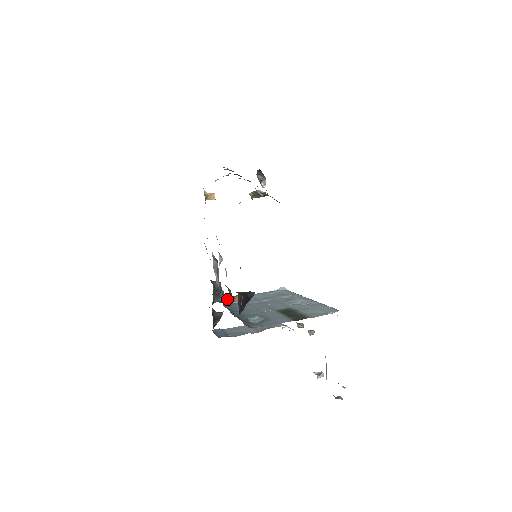
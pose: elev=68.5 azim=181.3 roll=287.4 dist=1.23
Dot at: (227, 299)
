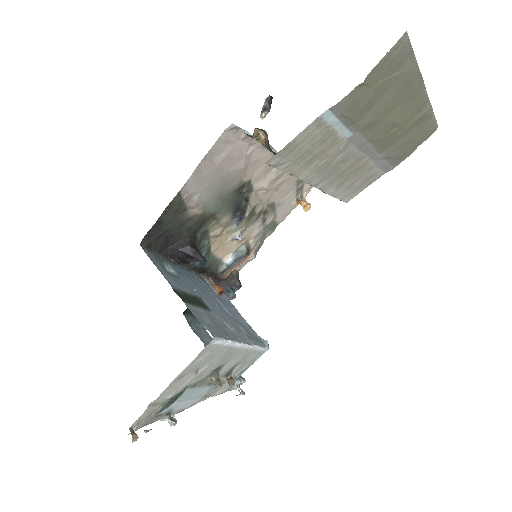
Dot at: (211, 278)
